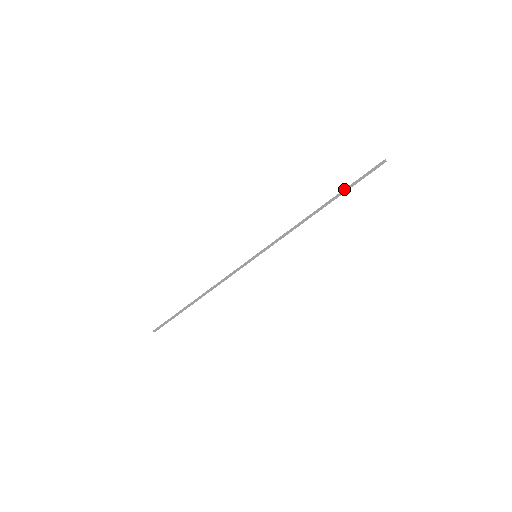
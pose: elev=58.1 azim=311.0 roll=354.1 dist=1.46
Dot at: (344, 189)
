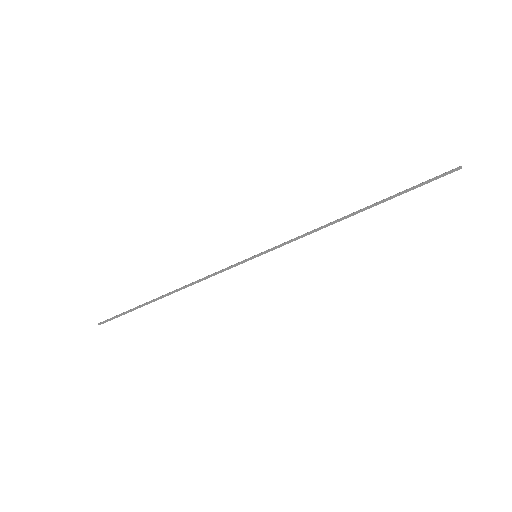
Dot at: (396, 194)
